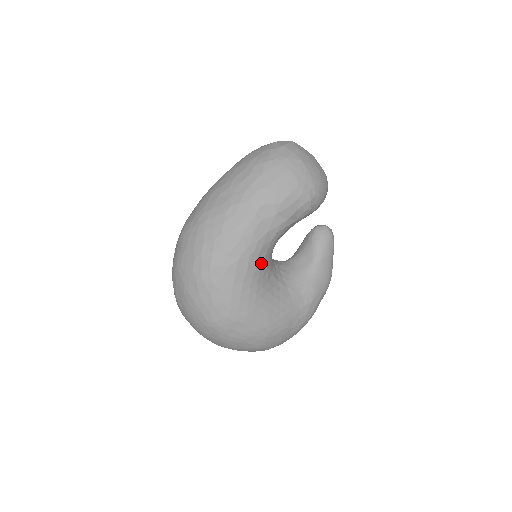
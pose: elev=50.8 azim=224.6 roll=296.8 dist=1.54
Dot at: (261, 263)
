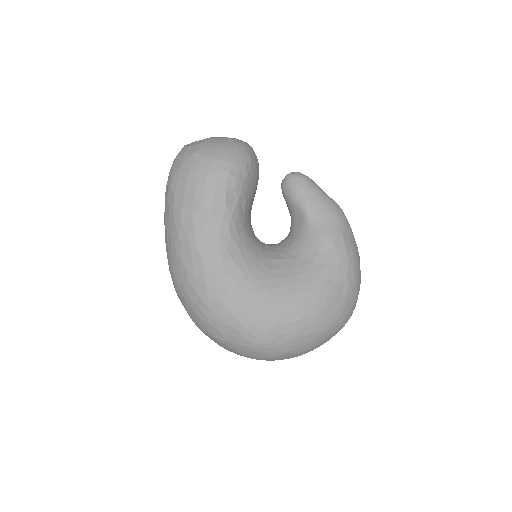
Dot at: (243, 262)
